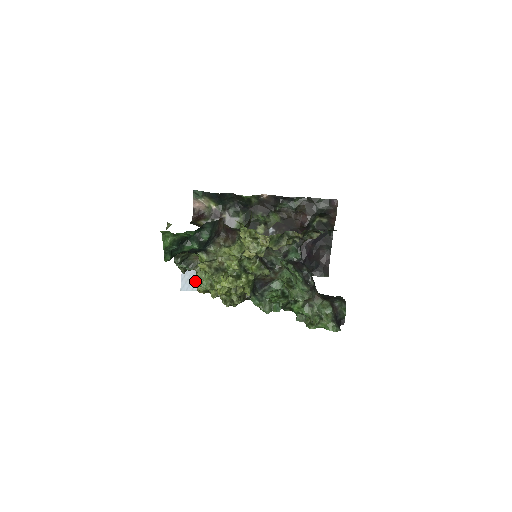
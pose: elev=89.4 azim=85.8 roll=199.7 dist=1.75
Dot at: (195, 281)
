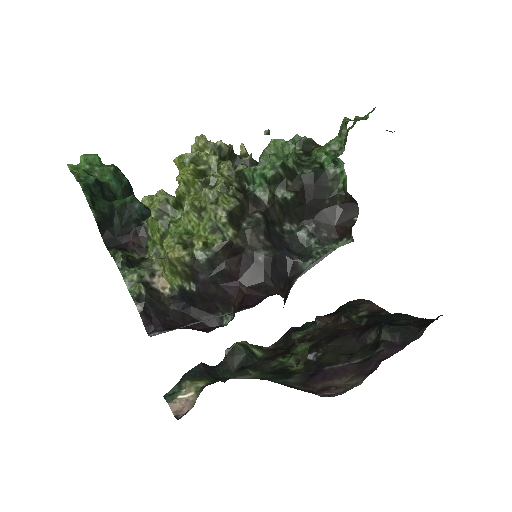
Dot at: occluded
